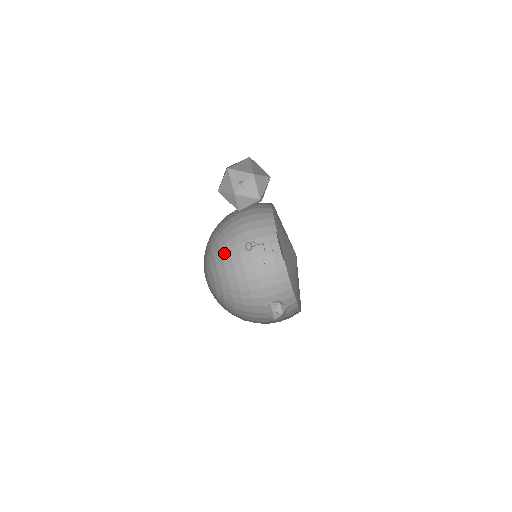
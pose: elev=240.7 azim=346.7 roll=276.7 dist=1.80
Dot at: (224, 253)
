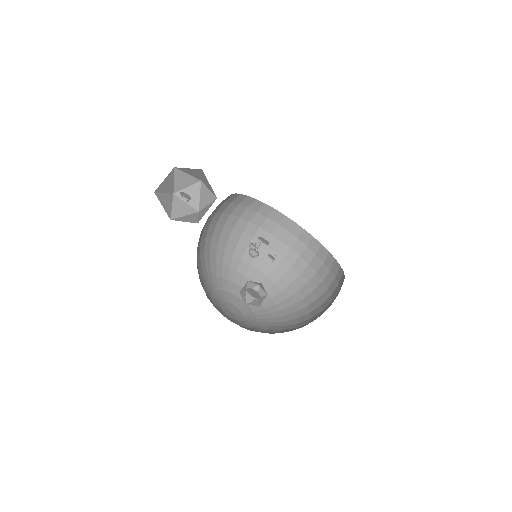
Dot at: (255, 277)
